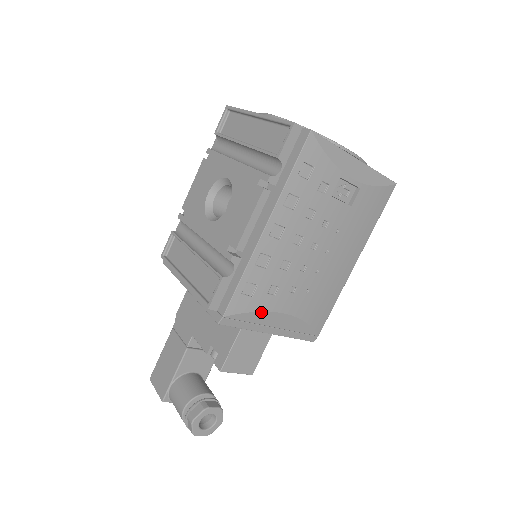
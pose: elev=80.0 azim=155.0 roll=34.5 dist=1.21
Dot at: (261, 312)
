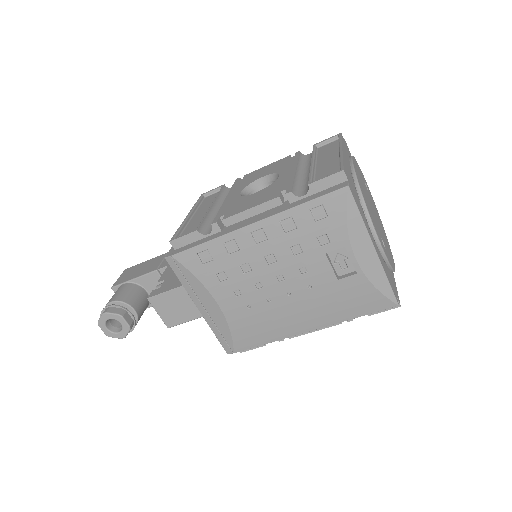
Dot at: (201, 283)
